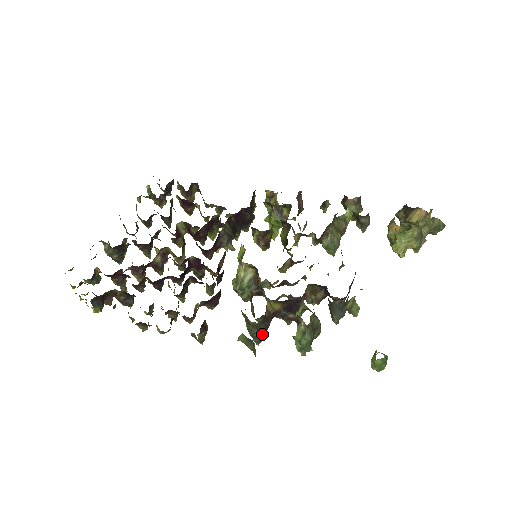
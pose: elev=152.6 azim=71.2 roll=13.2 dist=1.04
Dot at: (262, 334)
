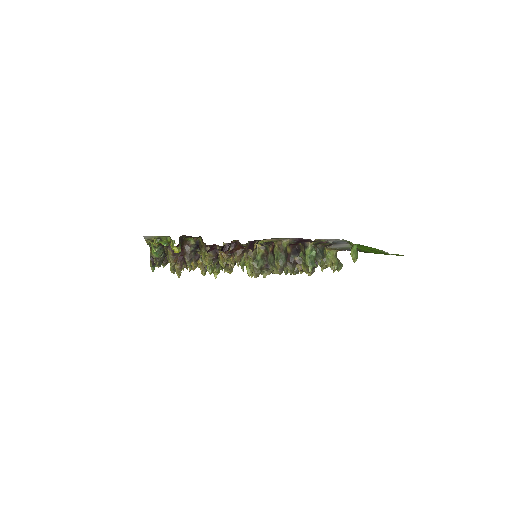
Dot at: (285, 260)
